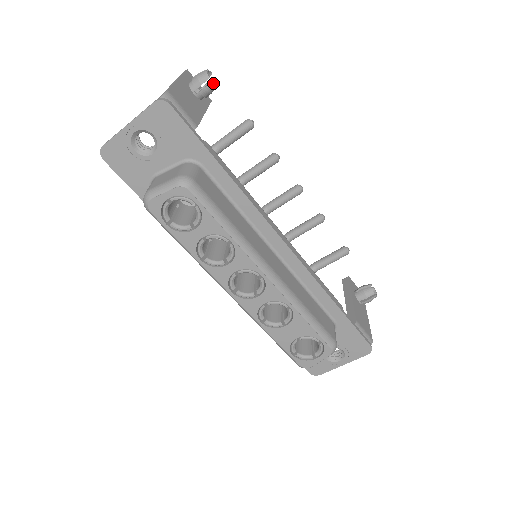
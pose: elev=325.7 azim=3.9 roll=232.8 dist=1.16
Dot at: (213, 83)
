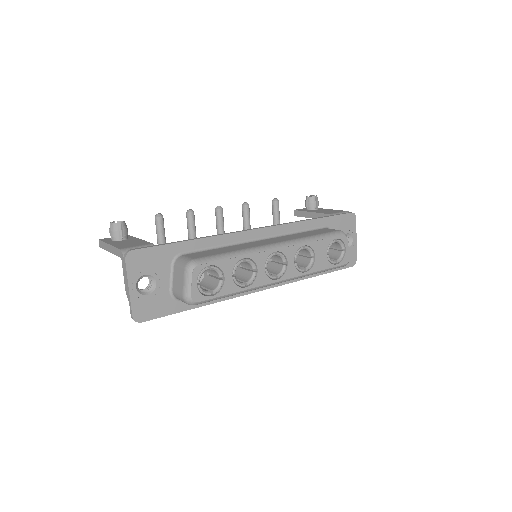
Dot at: (123, 223)
